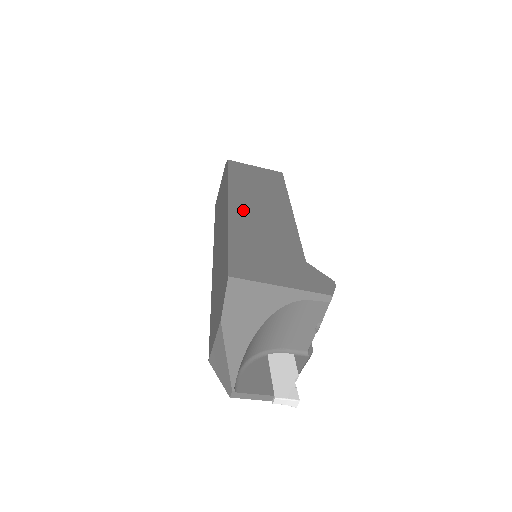
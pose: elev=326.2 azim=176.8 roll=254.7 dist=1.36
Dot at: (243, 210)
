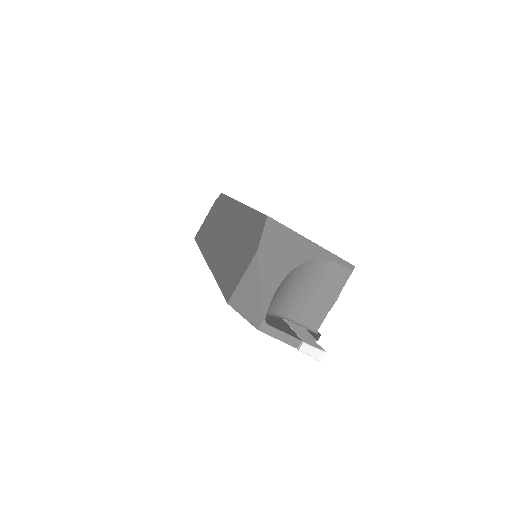
Dot at: occluded
